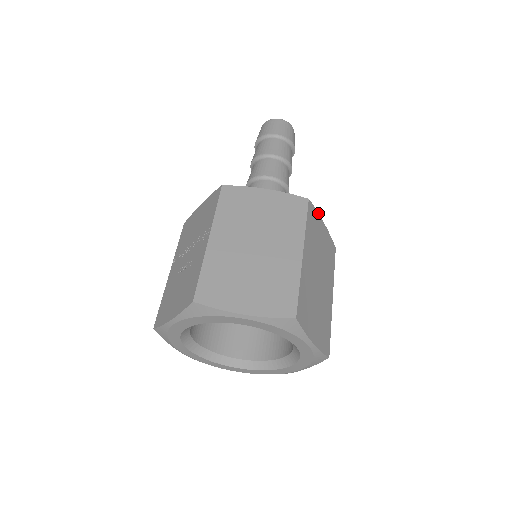
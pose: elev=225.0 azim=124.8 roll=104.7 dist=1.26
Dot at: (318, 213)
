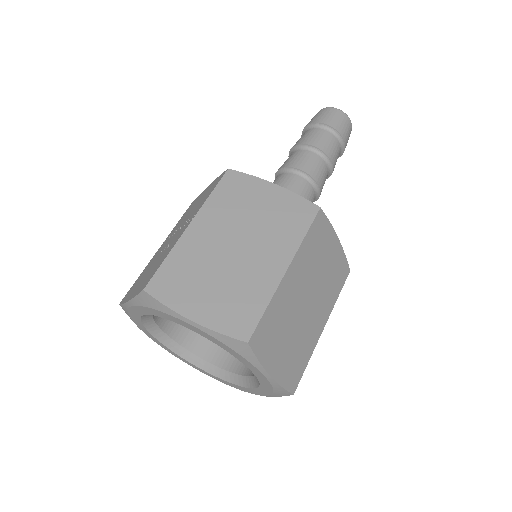
Dot at: (332, 226)
